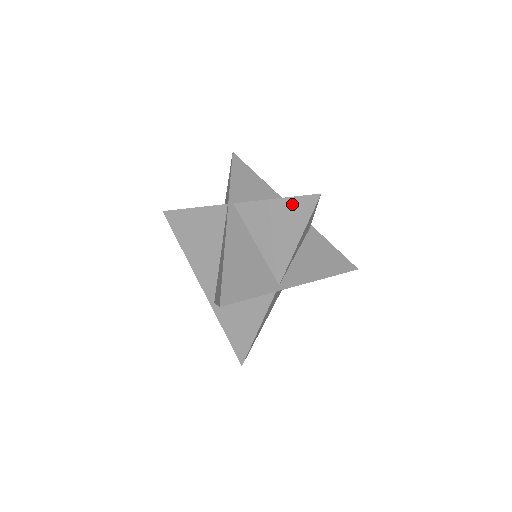
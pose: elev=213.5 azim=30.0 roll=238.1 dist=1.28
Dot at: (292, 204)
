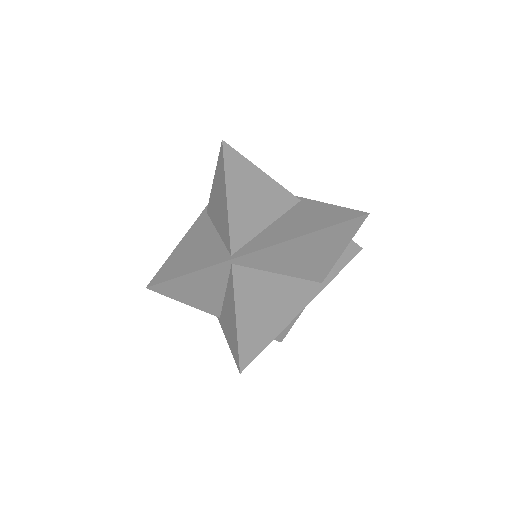
Dot at: (218, 171)
